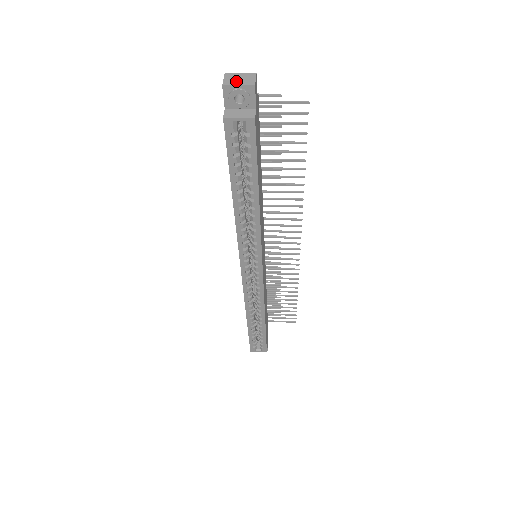
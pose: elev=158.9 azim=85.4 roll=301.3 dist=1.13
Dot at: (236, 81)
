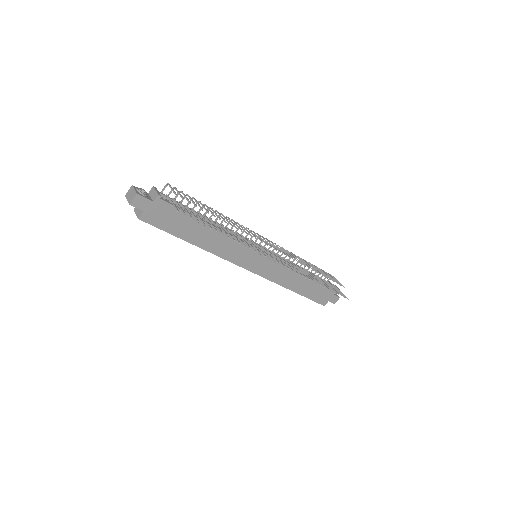
Dot at: (129, 195)
